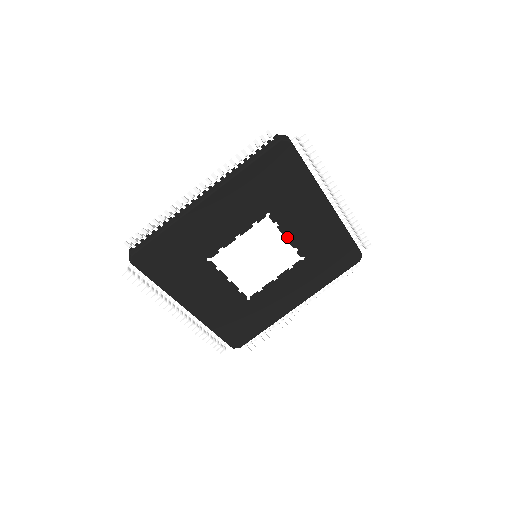
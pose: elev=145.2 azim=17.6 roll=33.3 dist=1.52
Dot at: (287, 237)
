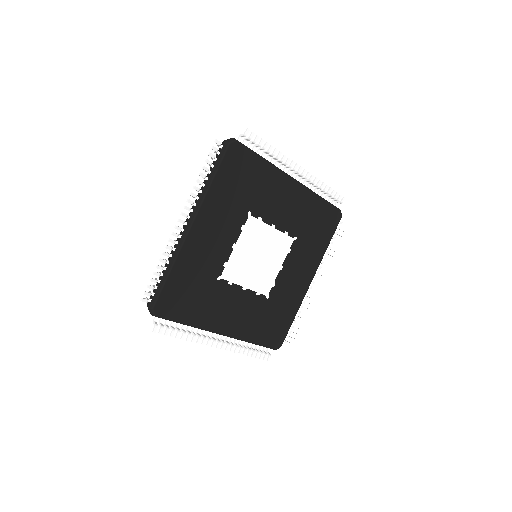
Dot at: (274, 226)
